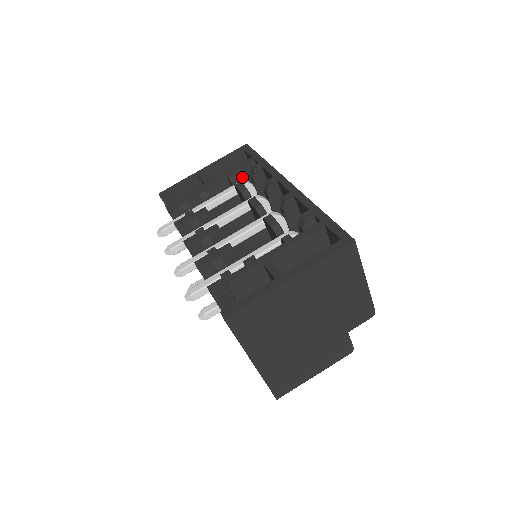
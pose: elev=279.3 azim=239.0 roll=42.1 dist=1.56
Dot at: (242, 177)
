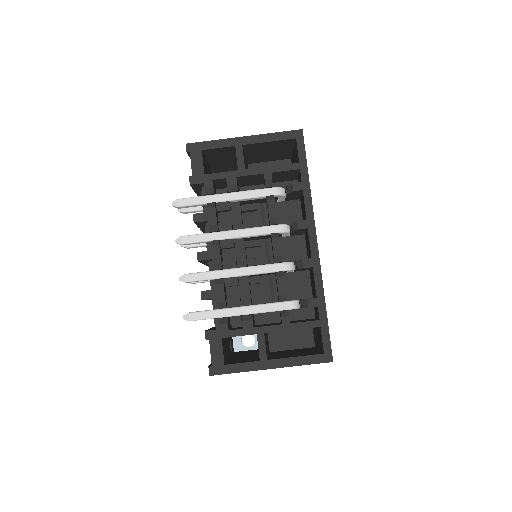
Dot at: (279, 175)
